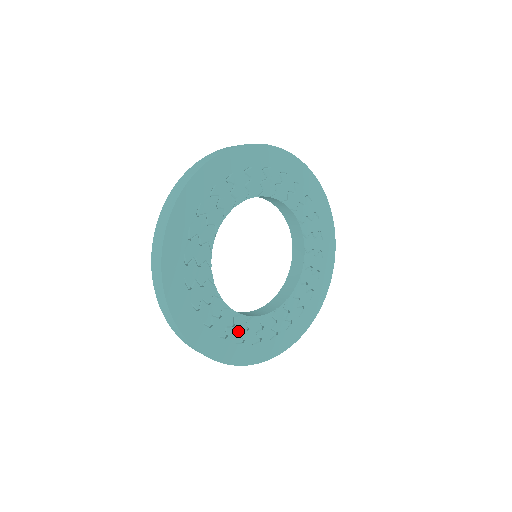
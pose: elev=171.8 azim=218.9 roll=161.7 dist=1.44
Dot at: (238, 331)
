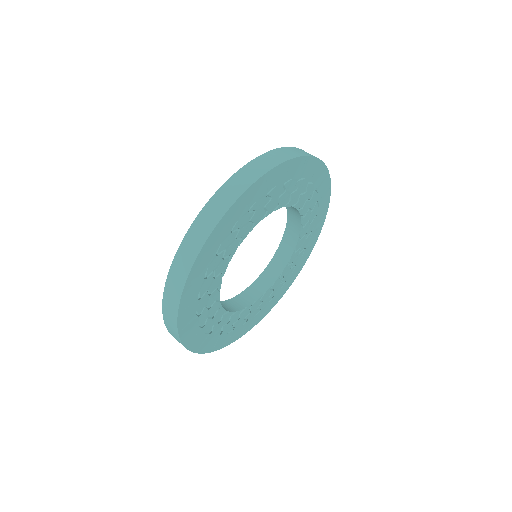
Dot at: (255, 310)
